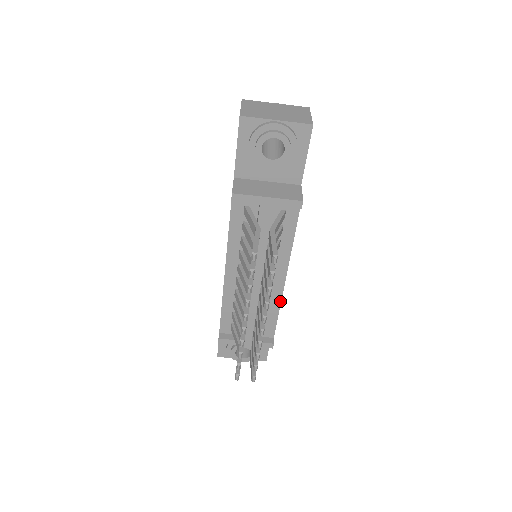
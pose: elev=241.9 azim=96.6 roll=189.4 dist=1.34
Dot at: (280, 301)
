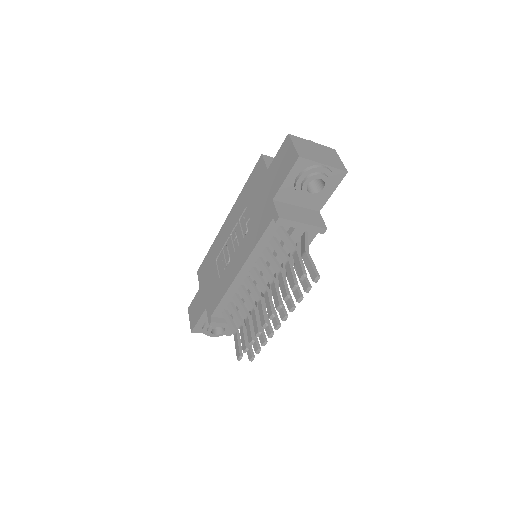
Dot at: occluded
